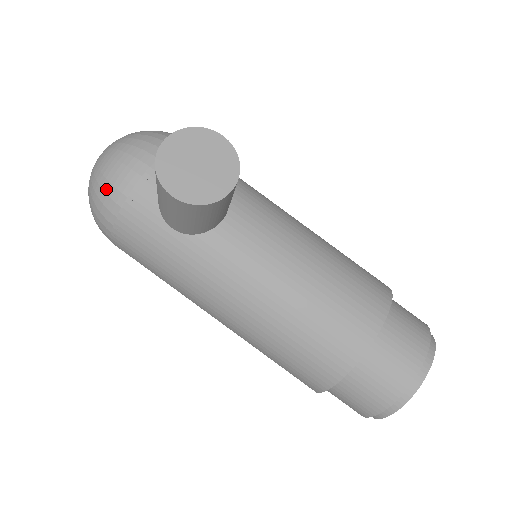
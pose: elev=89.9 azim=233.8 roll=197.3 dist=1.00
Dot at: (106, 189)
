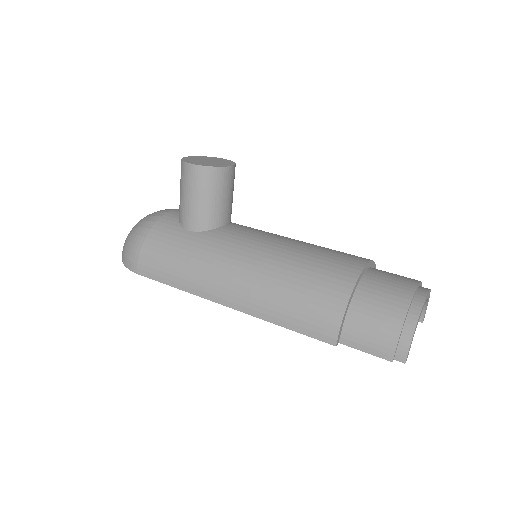
Dot at: (140, 225)
